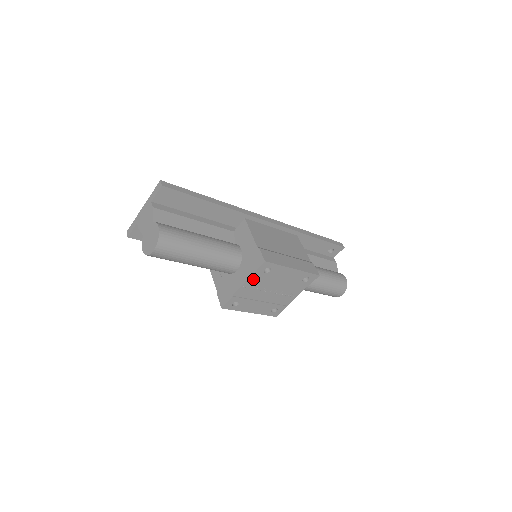
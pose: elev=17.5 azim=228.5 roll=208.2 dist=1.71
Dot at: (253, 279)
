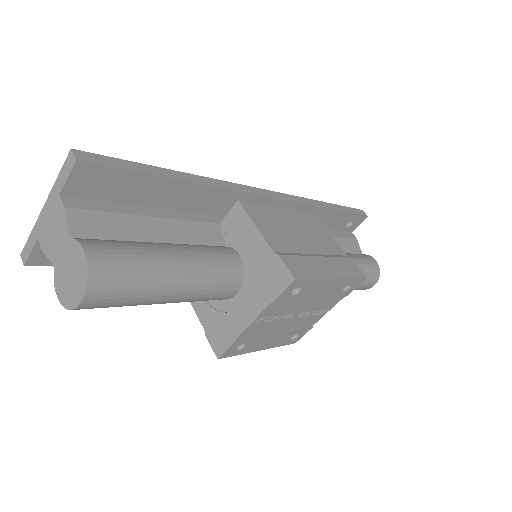
Dot at: (271, 308)
